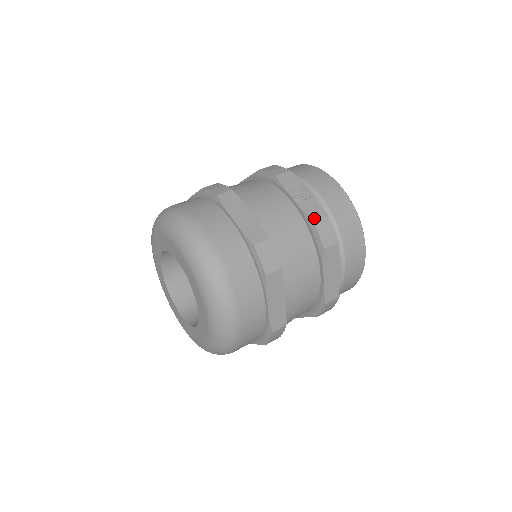
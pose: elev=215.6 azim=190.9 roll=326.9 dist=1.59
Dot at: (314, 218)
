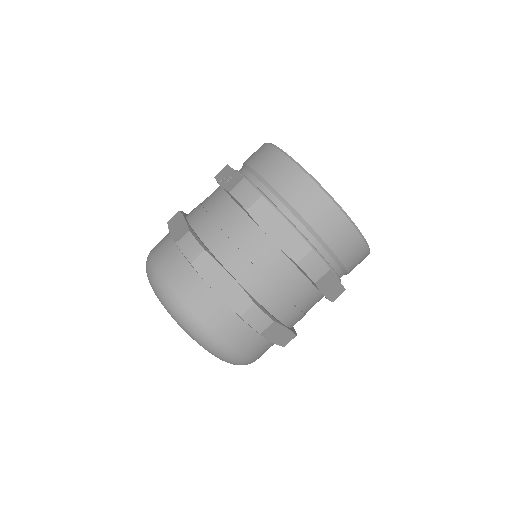
Dot at: (231, 189)
